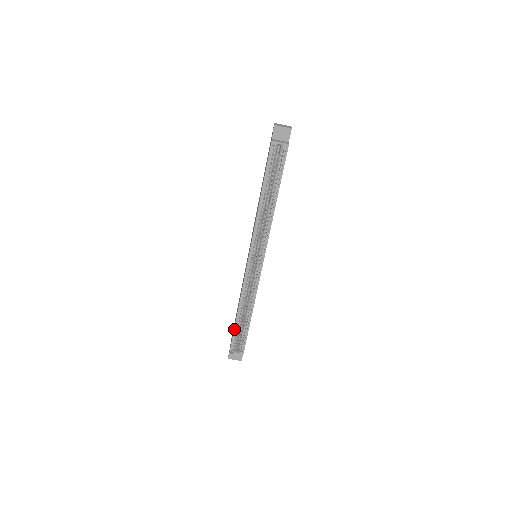
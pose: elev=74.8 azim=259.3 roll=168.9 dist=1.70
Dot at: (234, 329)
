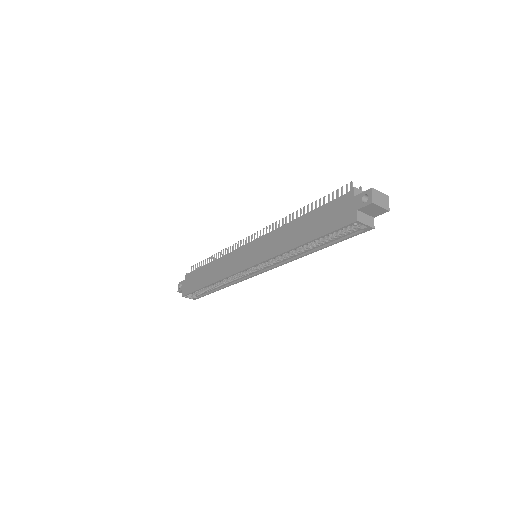
Dot at: (198, 289)
